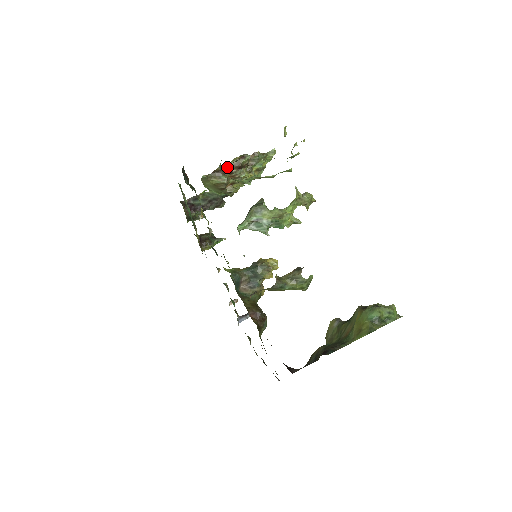
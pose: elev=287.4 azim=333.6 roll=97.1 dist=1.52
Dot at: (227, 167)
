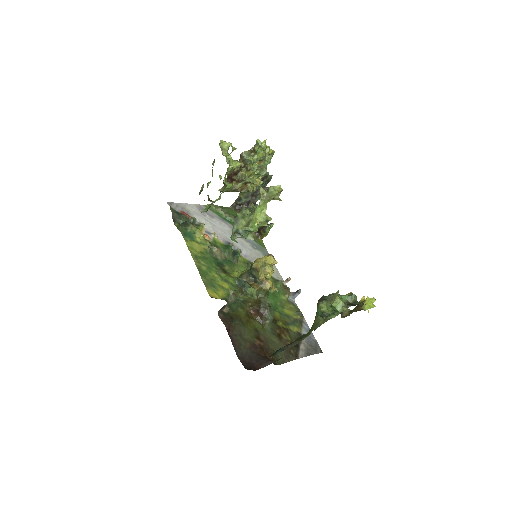
Dot at: (229, 177)
